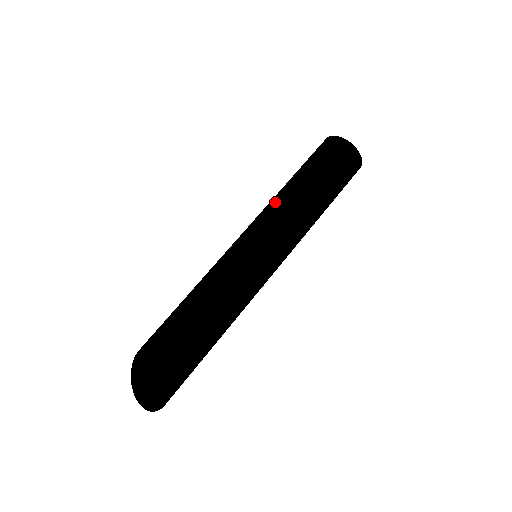
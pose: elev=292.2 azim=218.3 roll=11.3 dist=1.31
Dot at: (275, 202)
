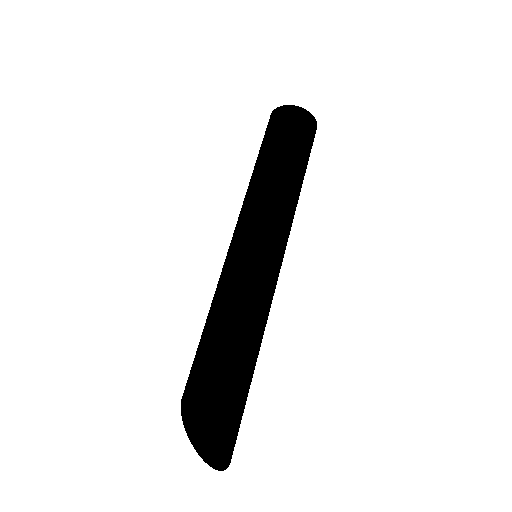
Dot at: (246, 196)
